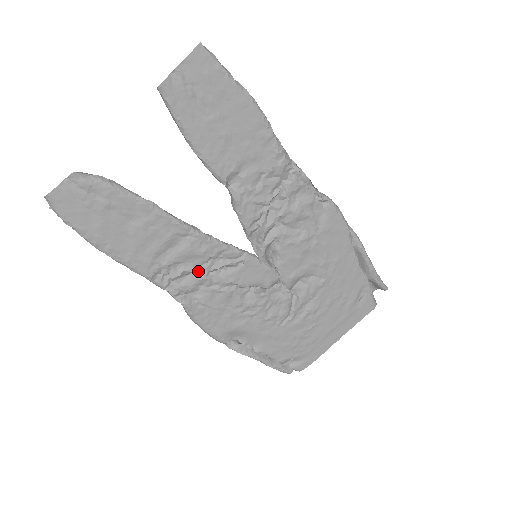
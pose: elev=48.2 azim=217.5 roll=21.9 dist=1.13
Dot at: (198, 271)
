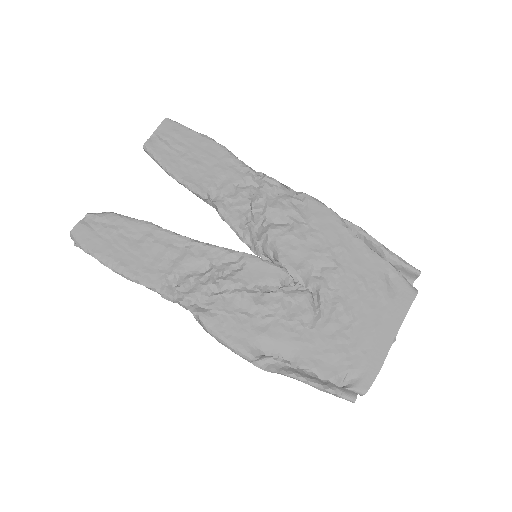
Dot at: (204, 278)
